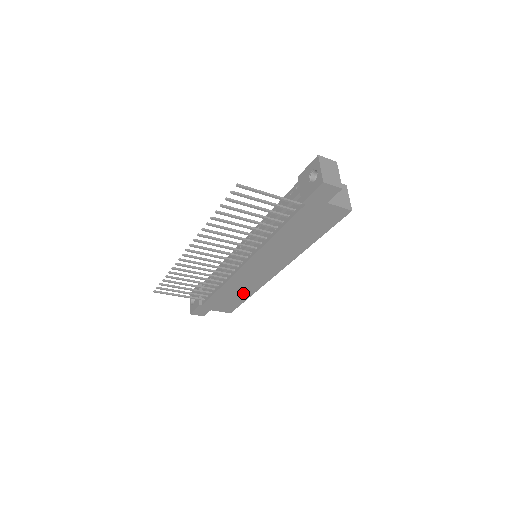
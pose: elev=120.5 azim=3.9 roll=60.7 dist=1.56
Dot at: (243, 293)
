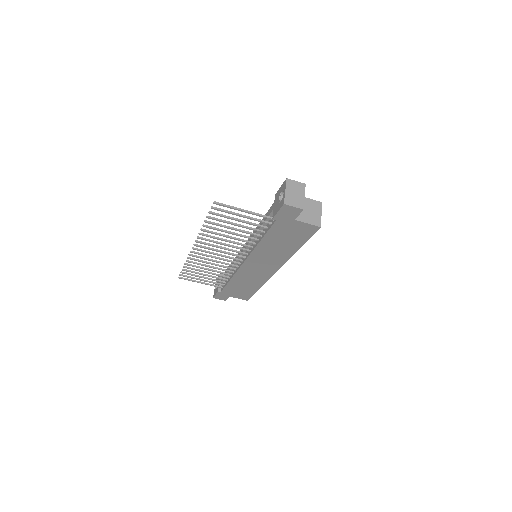
Dot at: (252, 285)
